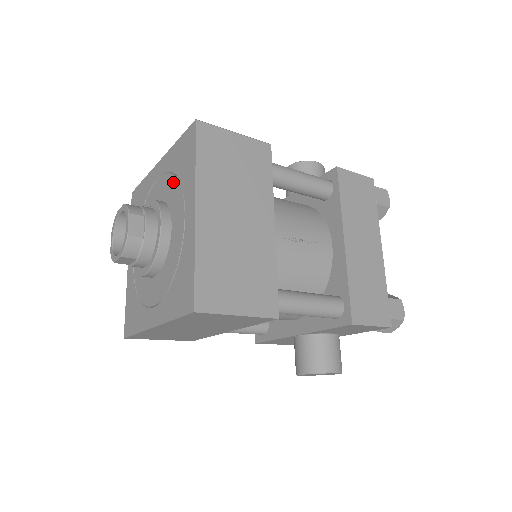
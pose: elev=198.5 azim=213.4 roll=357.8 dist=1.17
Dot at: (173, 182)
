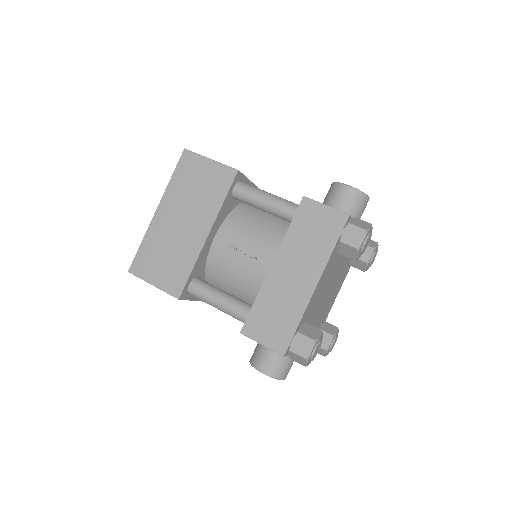
Dot at: occluded
